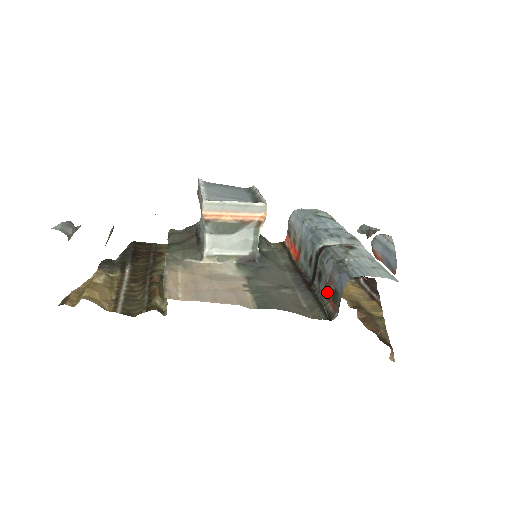
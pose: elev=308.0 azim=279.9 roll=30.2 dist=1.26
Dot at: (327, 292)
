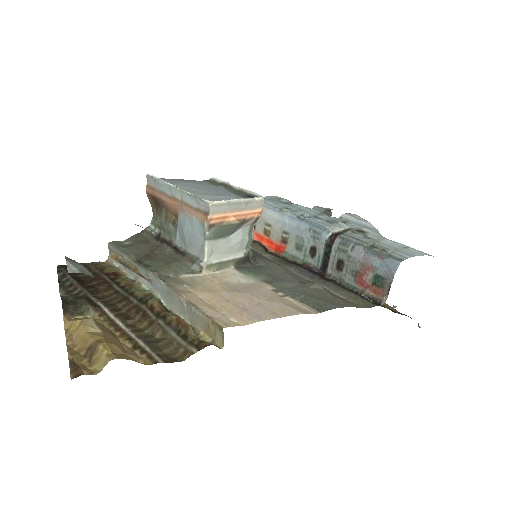
Dot at: (360, 279)
